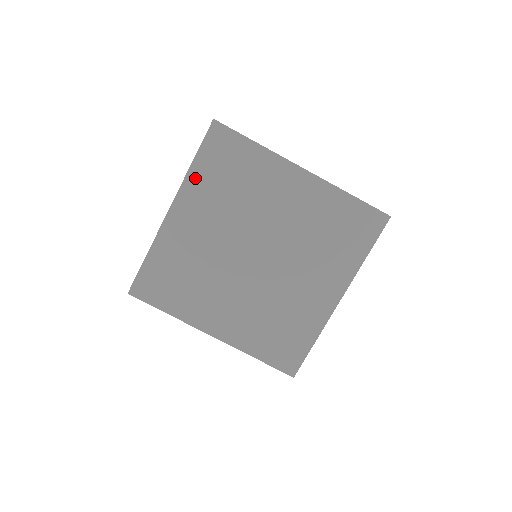
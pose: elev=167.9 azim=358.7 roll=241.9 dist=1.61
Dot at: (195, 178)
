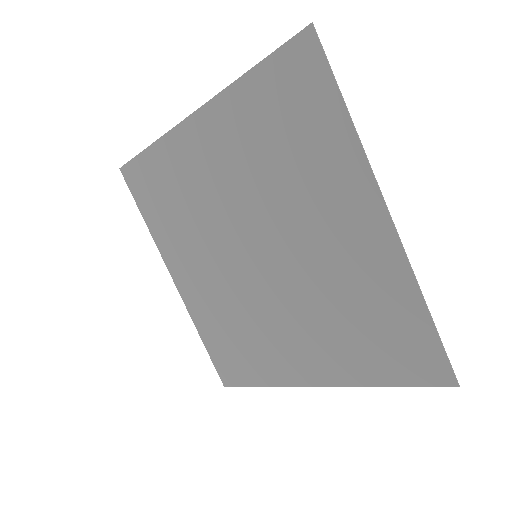
Dot at: (158, 233)
